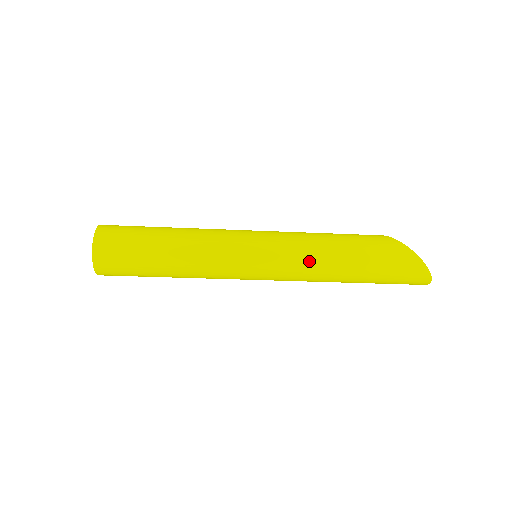
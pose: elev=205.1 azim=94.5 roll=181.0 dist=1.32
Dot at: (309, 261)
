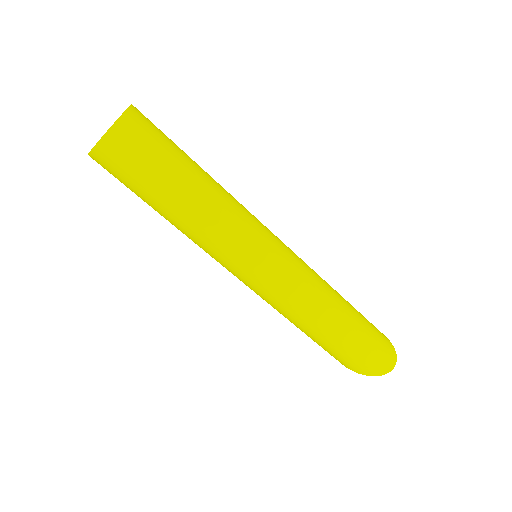
Dot at: (313, 271)
